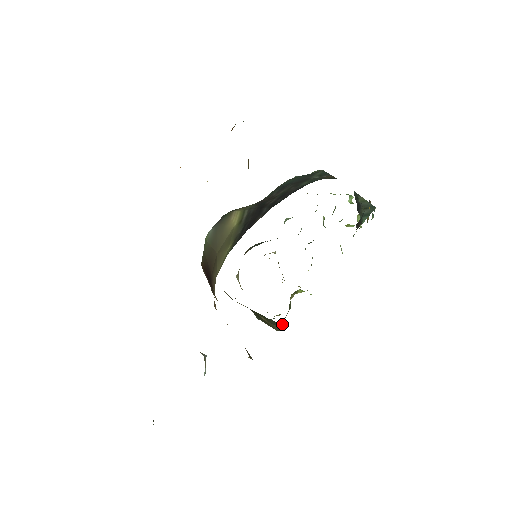
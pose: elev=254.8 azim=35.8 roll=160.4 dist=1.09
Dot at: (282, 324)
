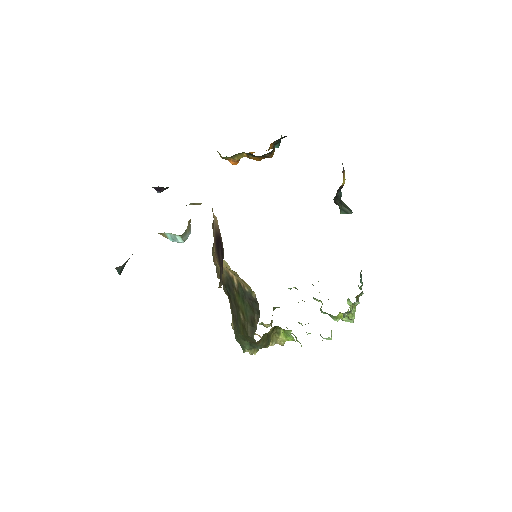
Dot at: (256, 317)
